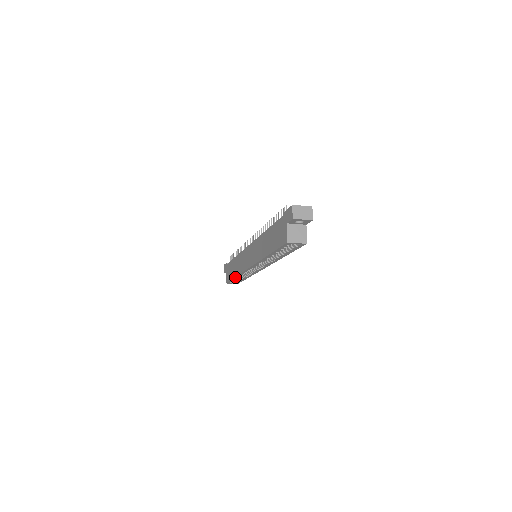
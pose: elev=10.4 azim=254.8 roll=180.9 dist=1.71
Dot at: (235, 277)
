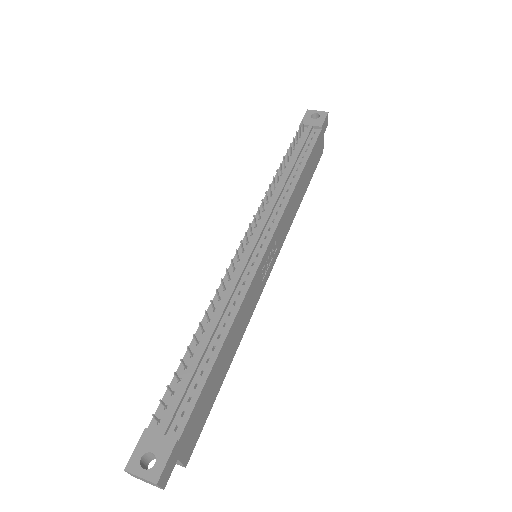
Dot at: occluded
